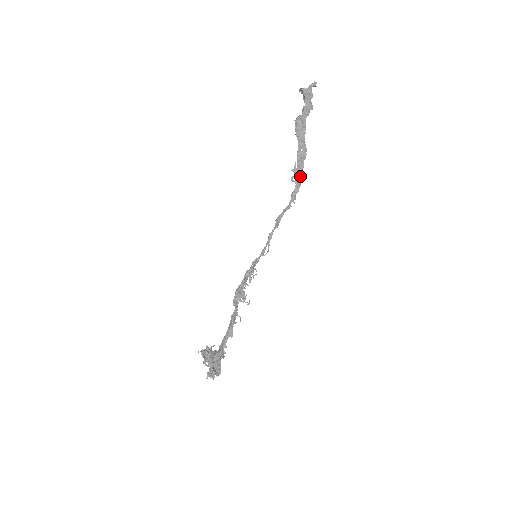
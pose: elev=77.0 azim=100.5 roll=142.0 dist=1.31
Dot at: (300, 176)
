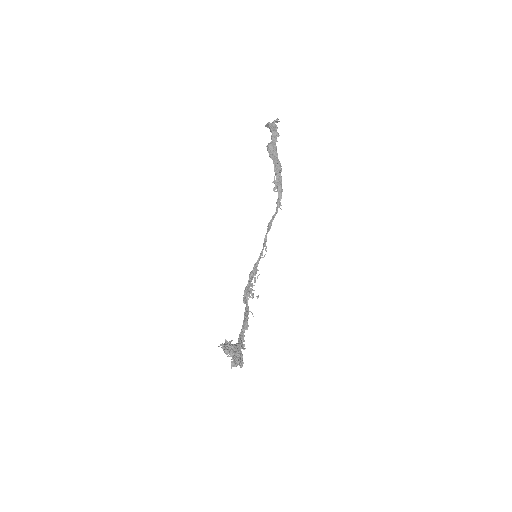
Dot at: (280, 185)
